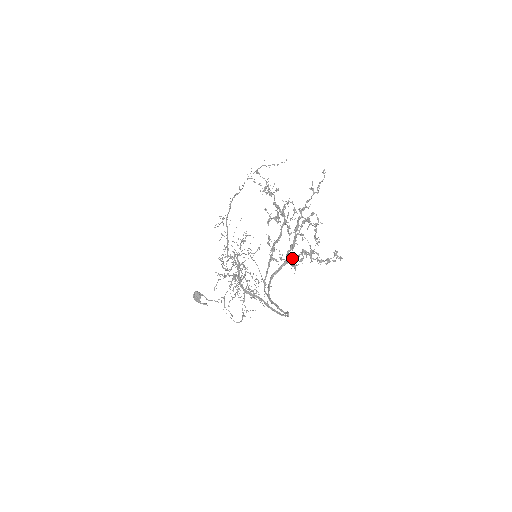
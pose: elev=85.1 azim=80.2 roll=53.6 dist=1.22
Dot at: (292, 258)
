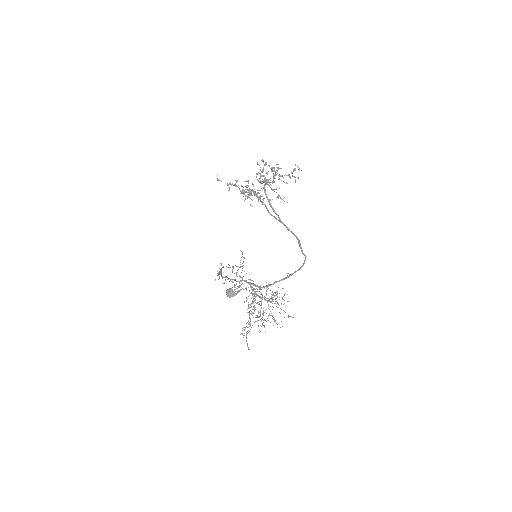
Dot at: (266, 163)
